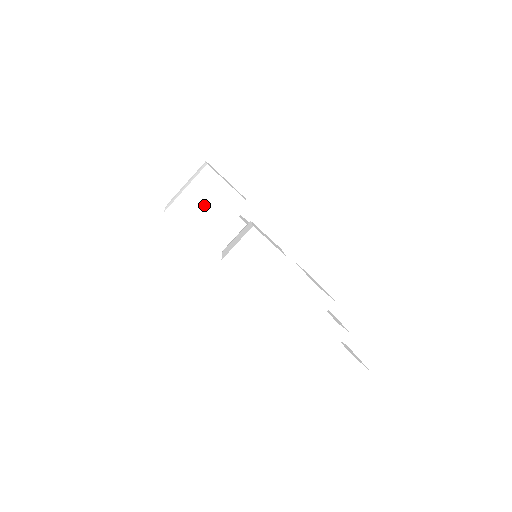
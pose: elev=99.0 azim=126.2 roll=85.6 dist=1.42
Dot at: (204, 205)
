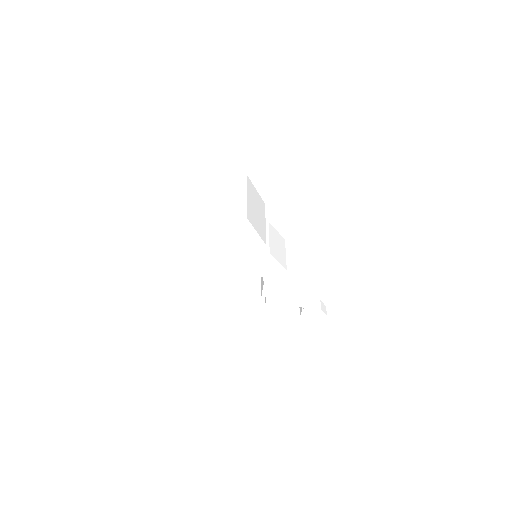
Dot at: (255, 208)
